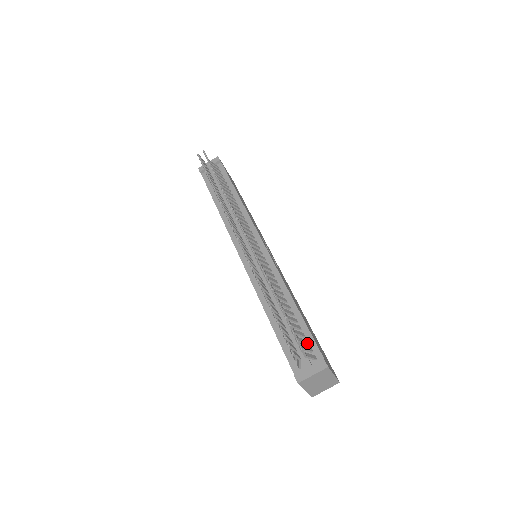
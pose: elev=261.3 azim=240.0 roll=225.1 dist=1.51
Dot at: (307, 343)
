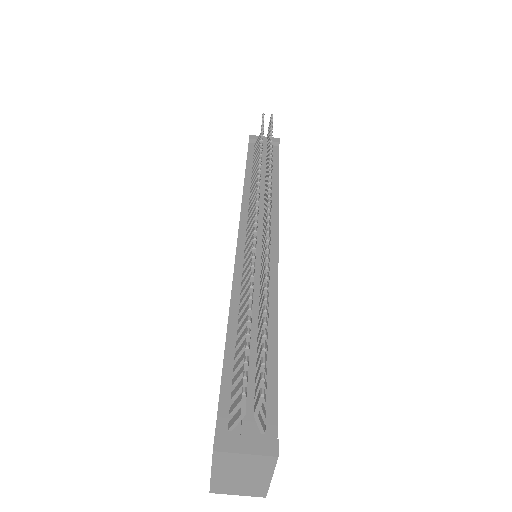
Dot at: (265, 399)
